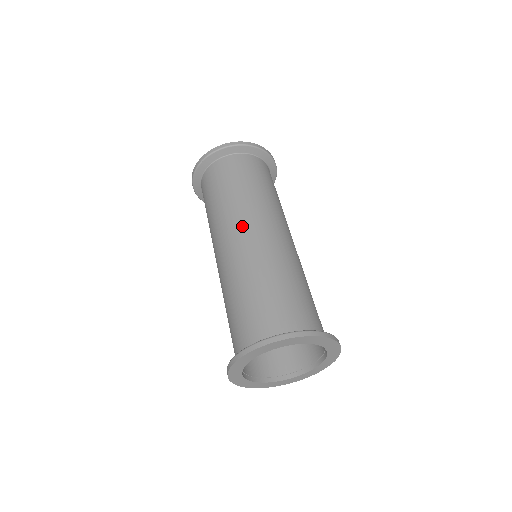
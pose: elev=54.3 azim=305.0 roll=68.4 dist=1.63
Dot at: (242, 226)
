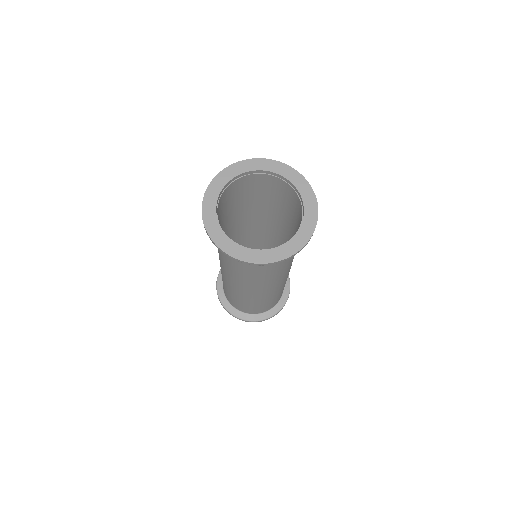
Dot at: occluded
